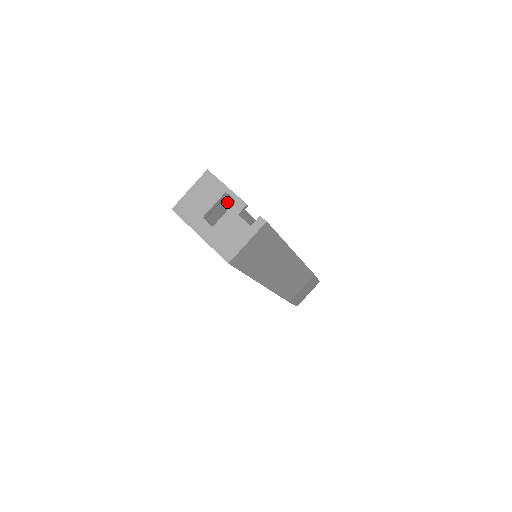
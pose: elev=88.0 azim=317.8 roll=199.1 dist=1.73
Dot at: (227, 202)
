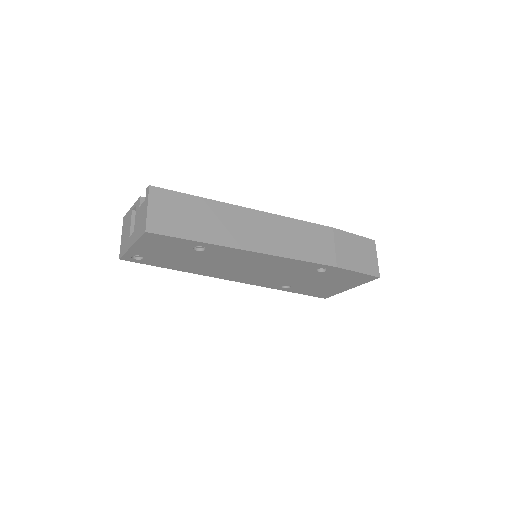
Dot at: occluded
